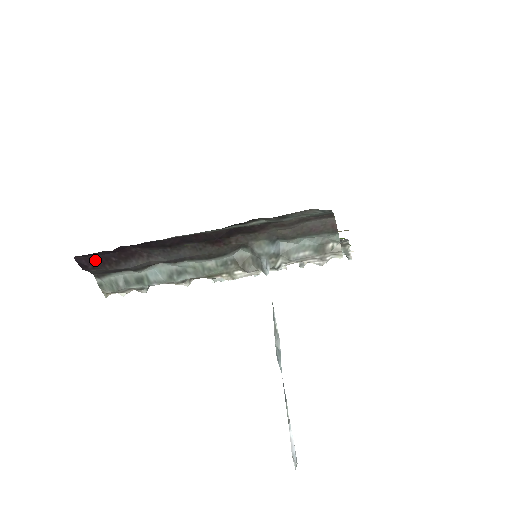
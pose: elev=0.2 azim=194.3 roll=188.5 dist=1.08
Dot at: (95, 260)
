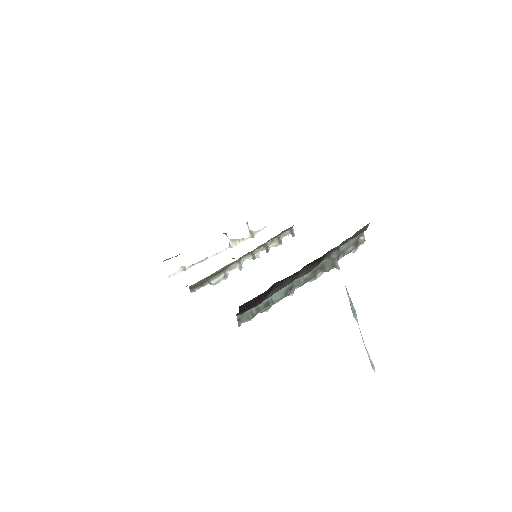
Dot at: (251, 302)
